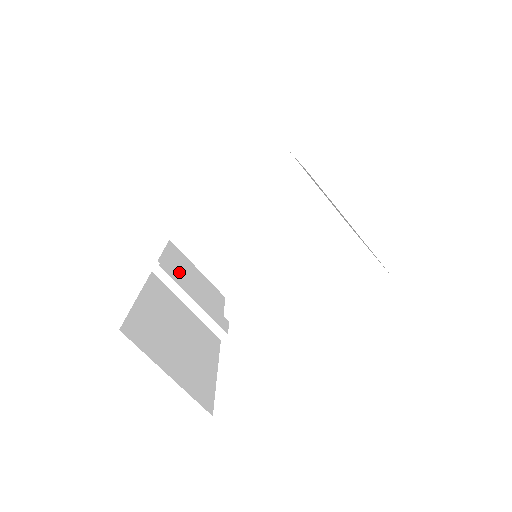
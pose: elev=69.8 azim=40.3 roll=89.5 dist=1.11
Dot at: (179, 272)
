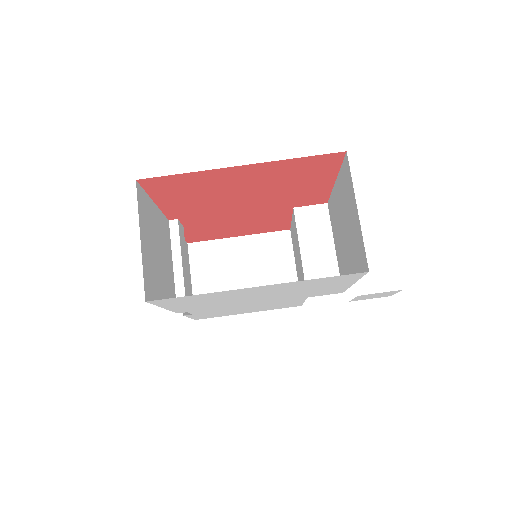
Dot at: occluded
